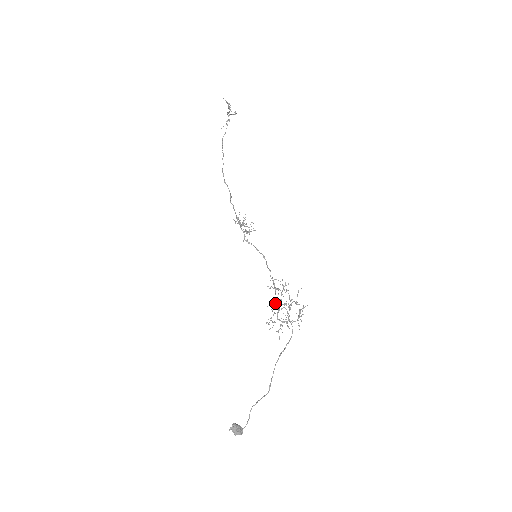
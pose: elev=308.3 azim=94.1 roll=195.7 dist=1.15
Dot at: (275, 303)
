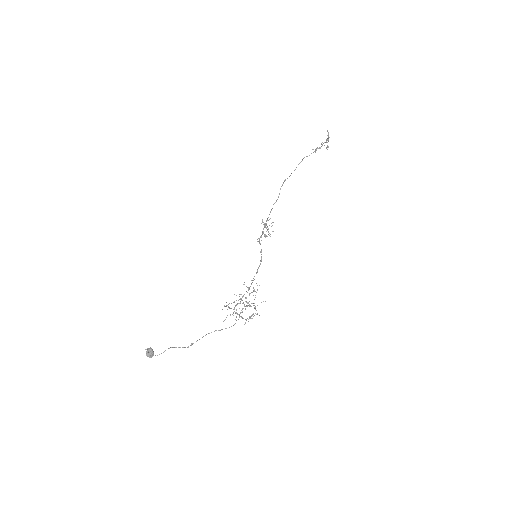
Dot at: occluded
